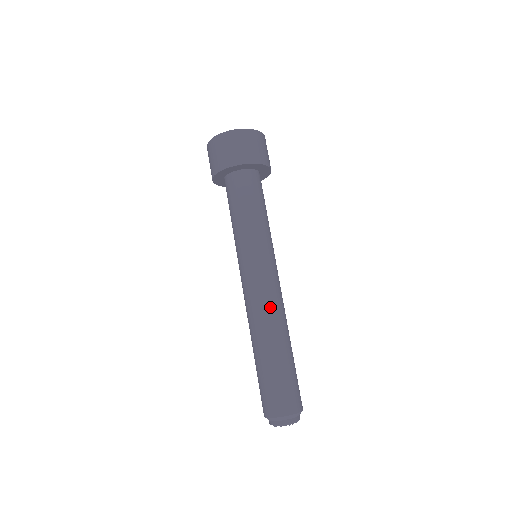
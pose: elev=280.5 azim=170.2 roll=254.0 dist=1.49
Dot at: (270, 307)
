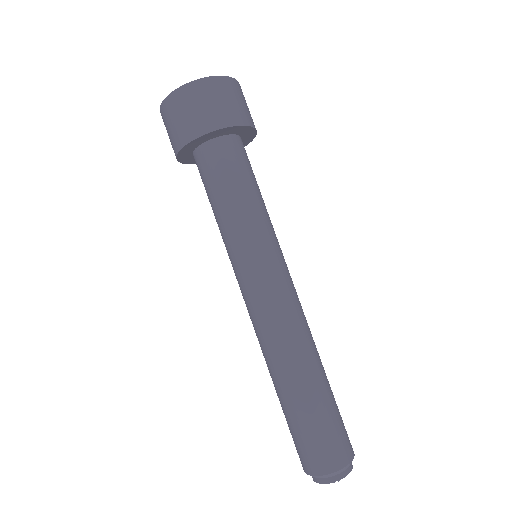
Dot at: (277, 331)
